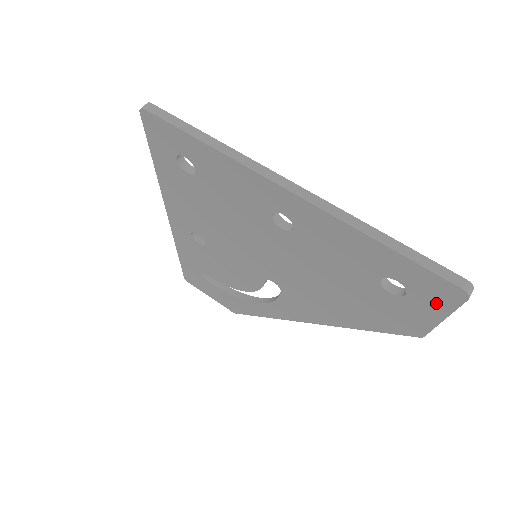
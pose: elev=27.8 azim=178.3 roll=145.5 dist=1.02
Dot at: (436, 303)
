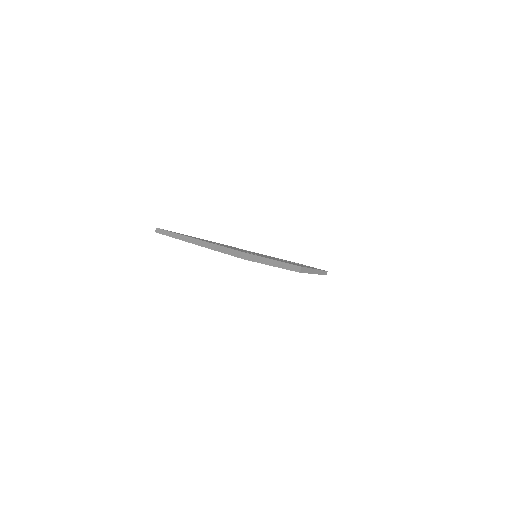
Dot at: occluded
